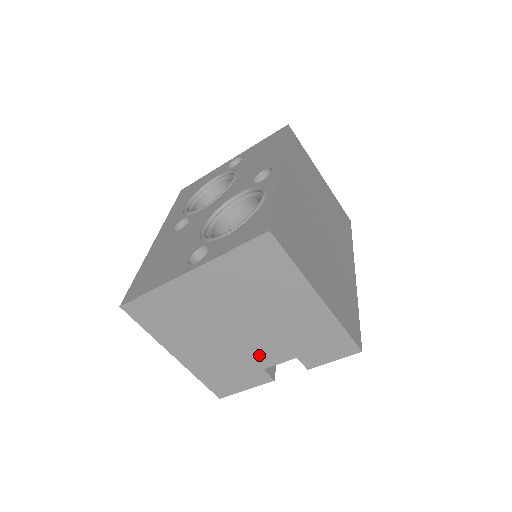
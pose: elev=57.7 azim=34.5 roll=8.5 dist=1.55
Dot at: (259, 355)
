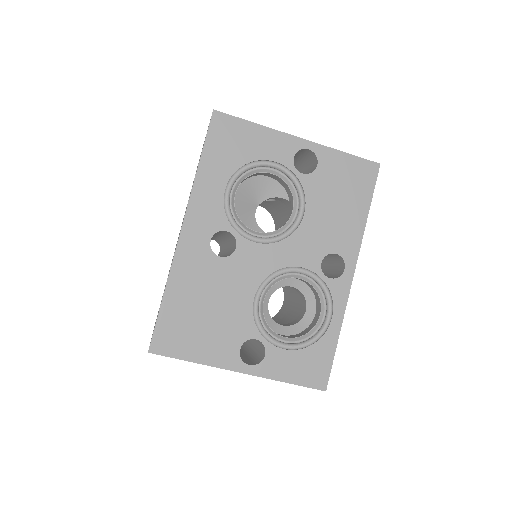
Dot at: occluded
